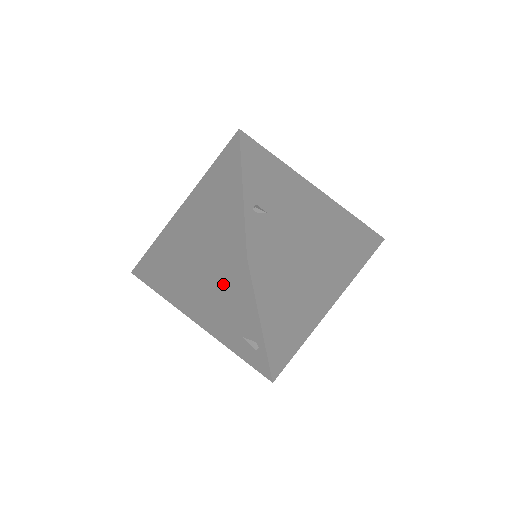
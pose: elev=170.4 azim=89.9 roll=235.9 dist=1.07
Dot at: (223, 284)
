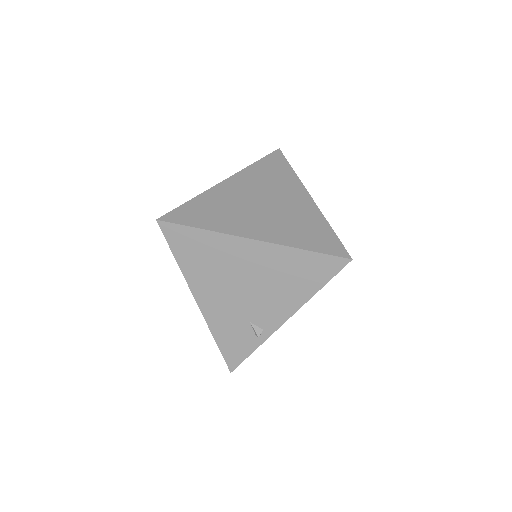
Dot at: (294, 271)
